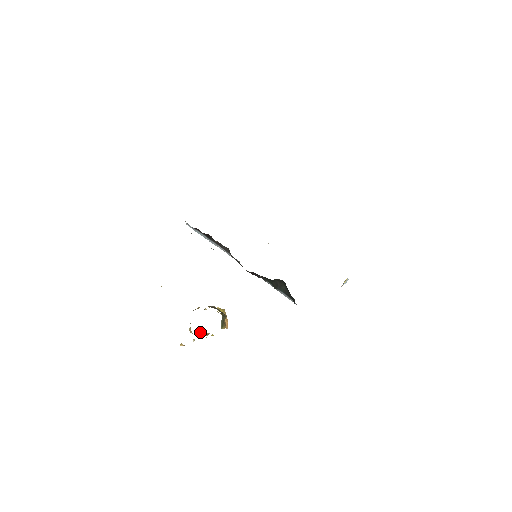
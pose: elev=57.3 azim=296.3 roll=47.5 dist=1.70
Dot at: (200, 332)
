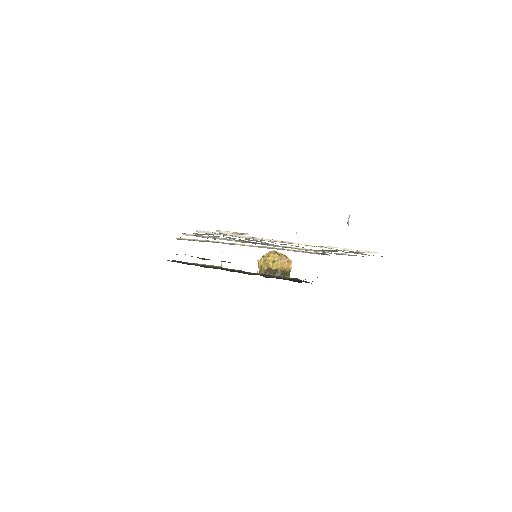
Dot at: occluded
